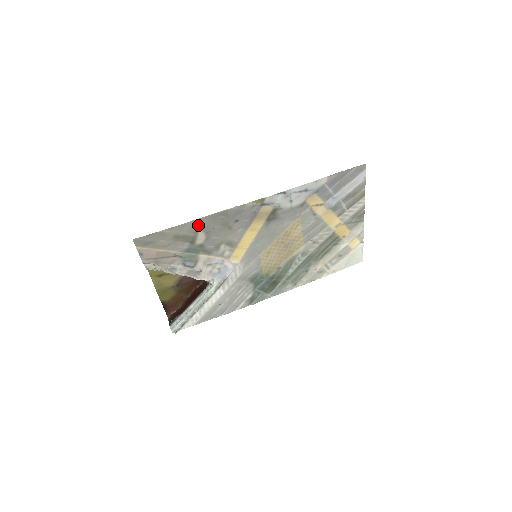
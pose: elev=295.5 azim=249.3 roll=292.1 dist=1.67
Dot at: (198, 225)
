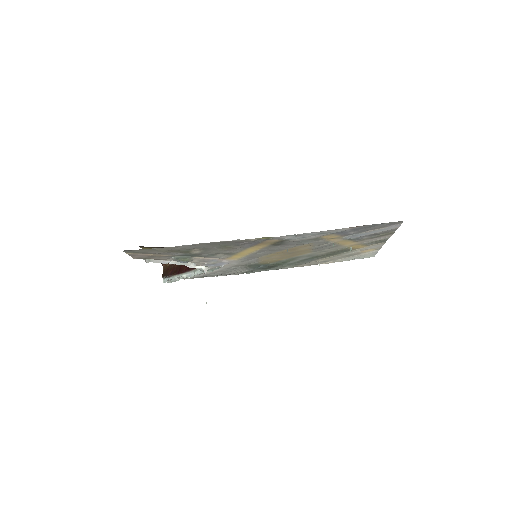
Dot at: (193, 246)
